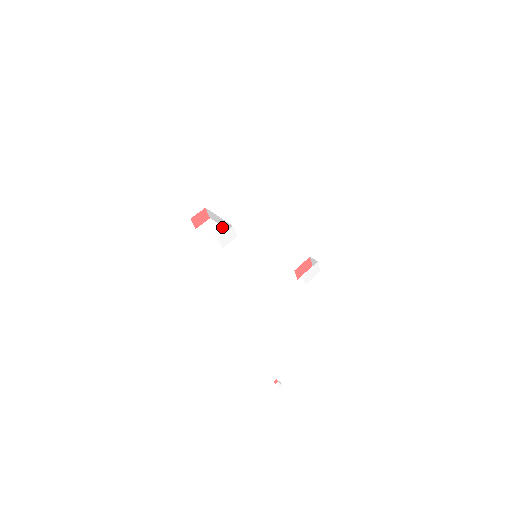
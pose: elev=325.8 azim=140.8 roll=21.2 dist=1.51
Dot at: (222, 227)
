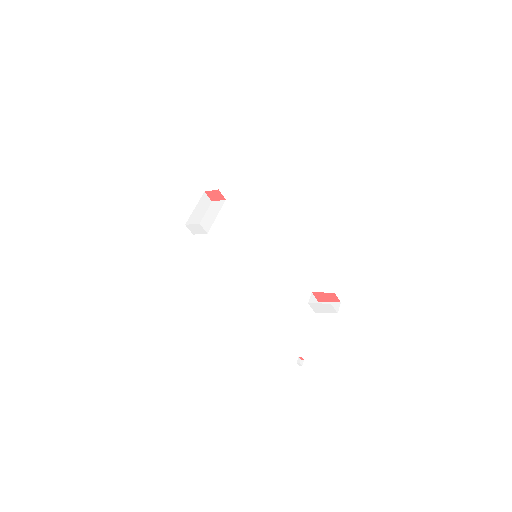
Dot at: (216, 215)
